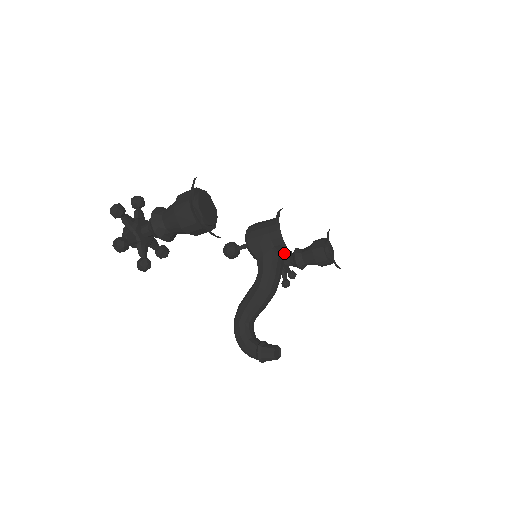
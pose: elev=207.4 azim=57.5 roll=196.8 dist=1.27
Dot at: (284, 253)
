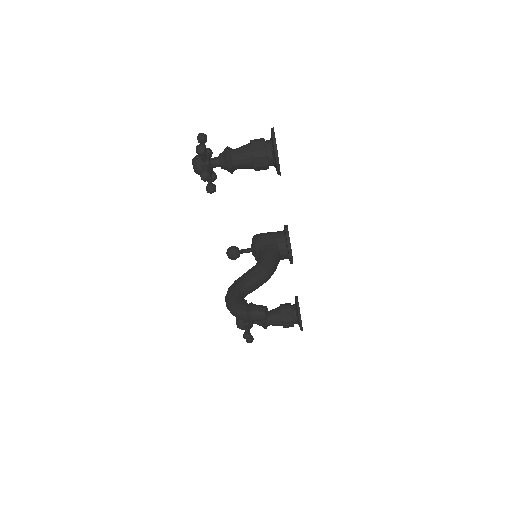
Dot at: (280, 258)
